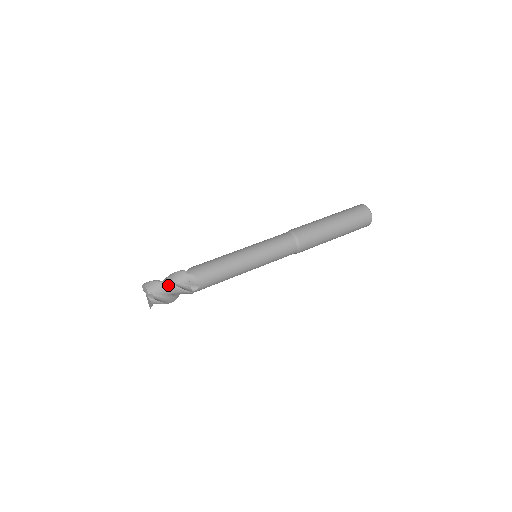
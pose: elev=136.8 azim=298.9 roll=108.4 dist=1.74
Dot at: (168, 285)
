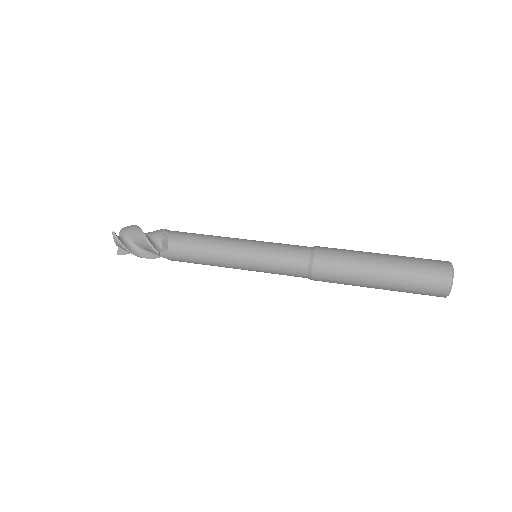
Dot at: (139, 230)
